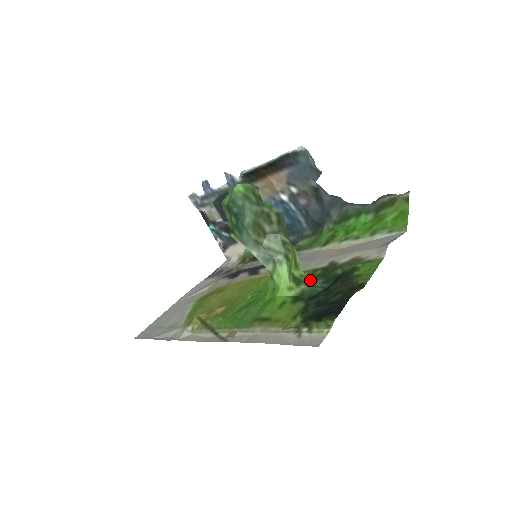
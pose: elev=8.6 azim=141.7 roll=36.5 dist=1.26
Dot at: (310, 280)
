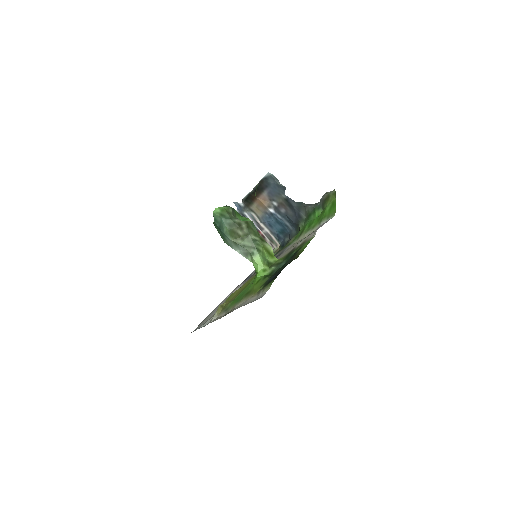
Dot at: (279, 263)
